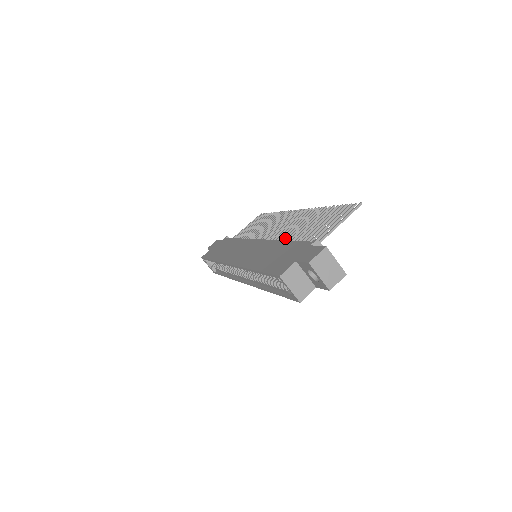
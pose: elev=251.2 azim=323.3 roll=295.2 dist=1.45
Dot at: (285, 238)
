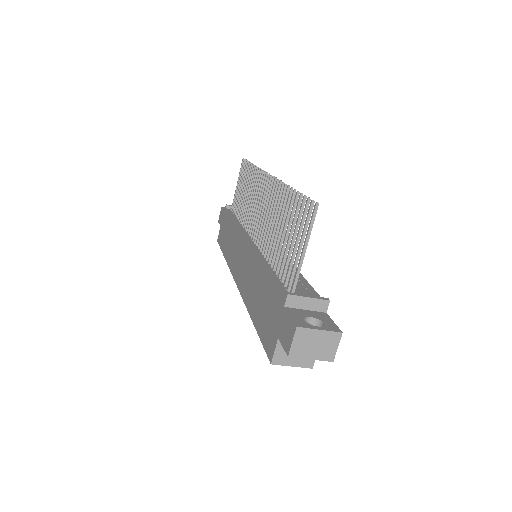
Dot at: (267, 245)
